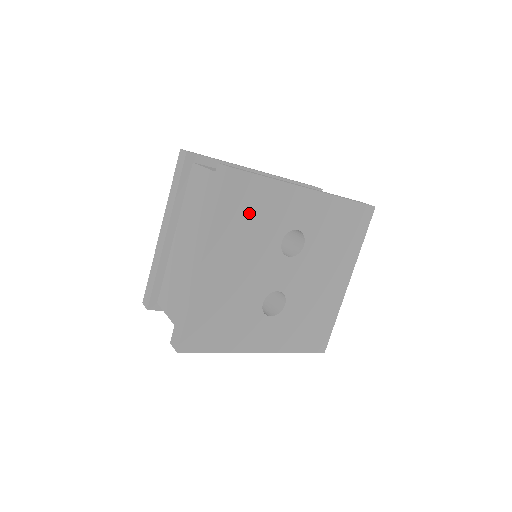
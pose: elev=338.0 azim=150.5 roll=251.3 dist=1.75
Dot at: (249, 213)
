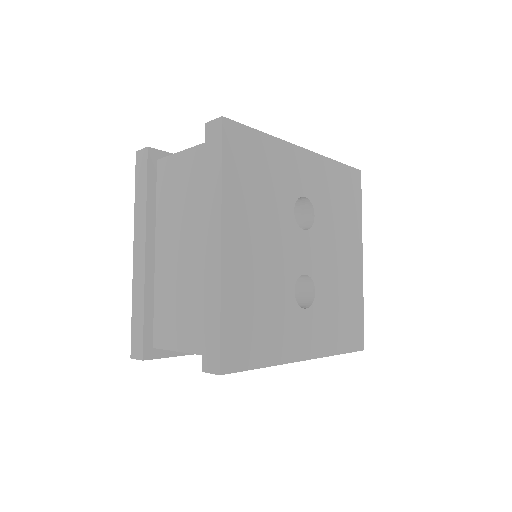
Dot at: (256, 175)
